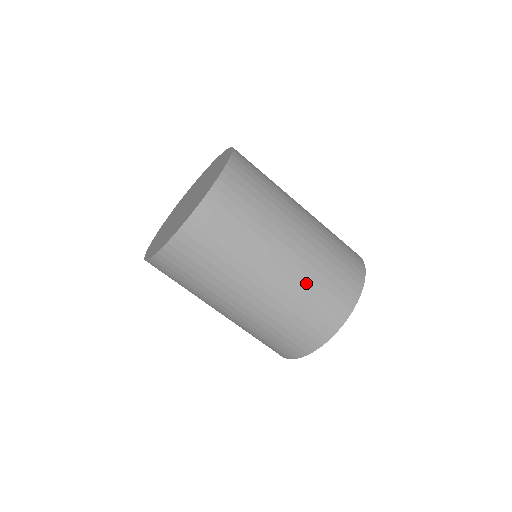
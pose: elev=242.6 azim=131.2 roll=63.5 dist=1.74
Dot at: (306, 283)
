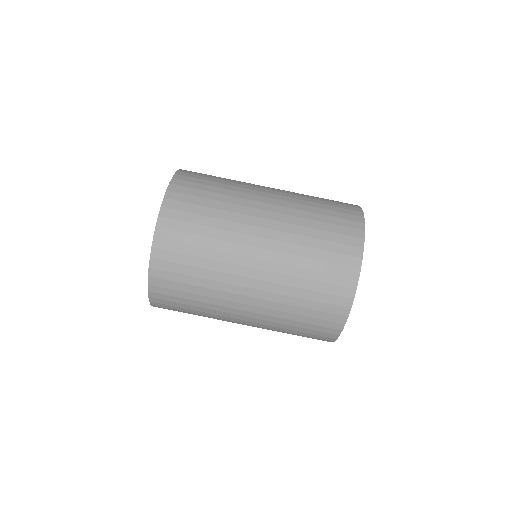
Dot at: (302, 216)
